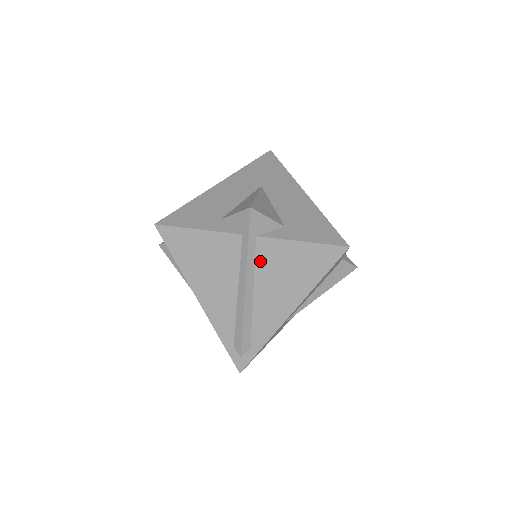
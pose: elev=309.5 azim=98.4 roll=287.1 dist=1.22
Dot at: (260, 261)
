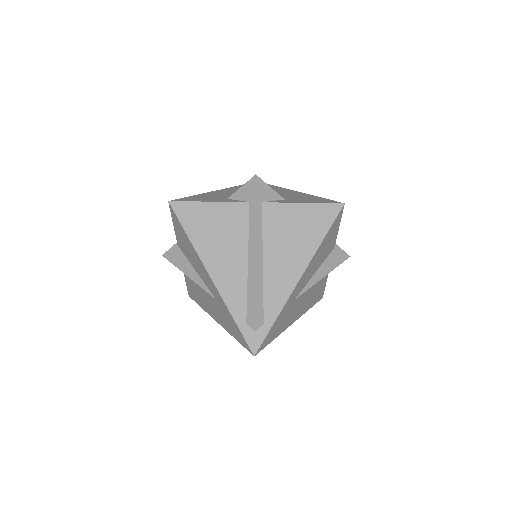
Dot at: (267, 226)
